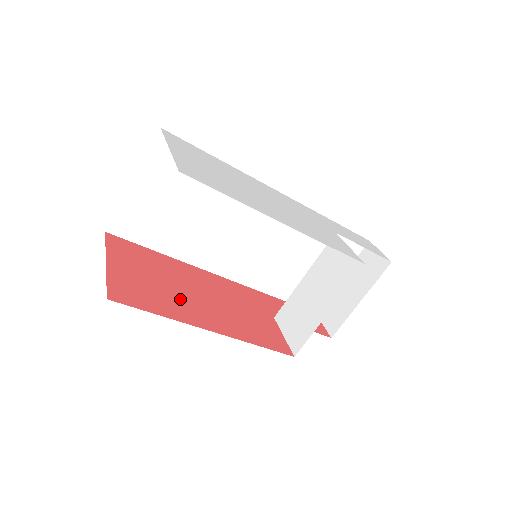
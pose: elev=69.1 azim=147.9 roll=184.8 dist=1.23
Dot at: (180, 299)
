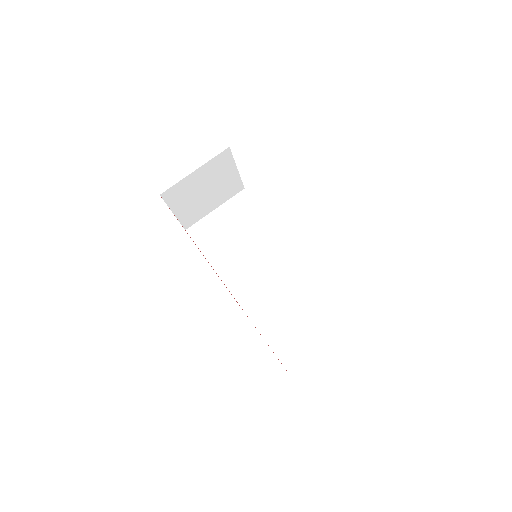
Dot at: occluded
